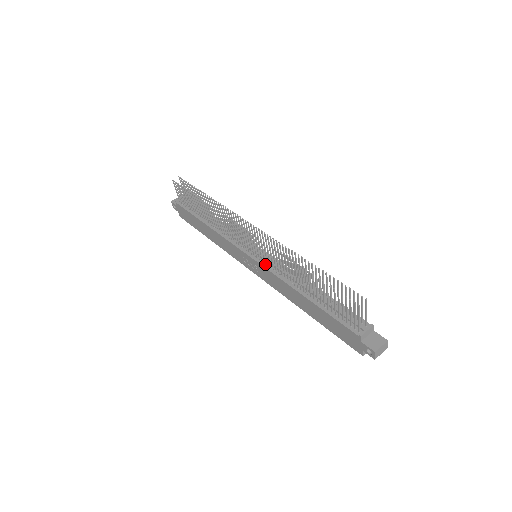
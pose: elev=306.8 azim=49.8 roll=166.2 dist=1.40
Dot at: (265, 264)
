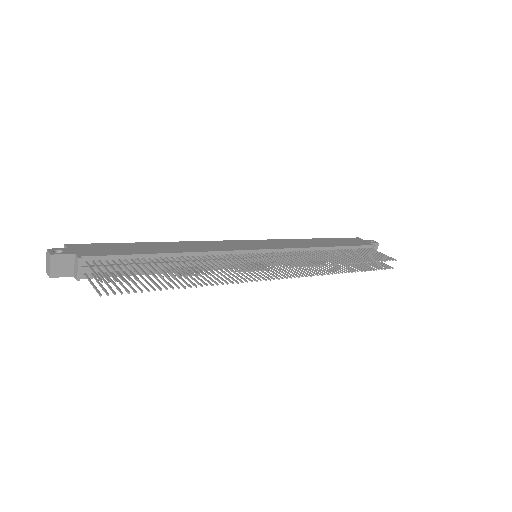
Dot at: occluded
